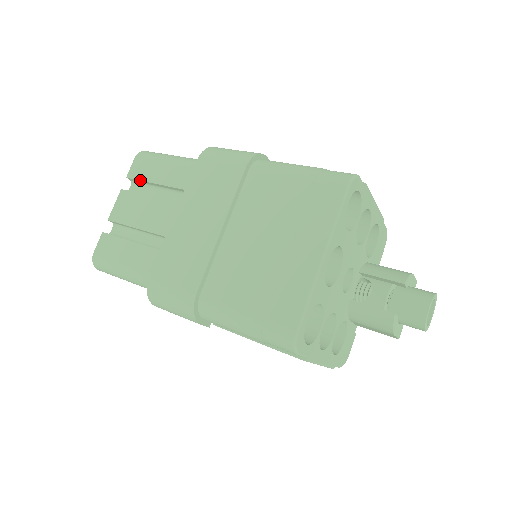
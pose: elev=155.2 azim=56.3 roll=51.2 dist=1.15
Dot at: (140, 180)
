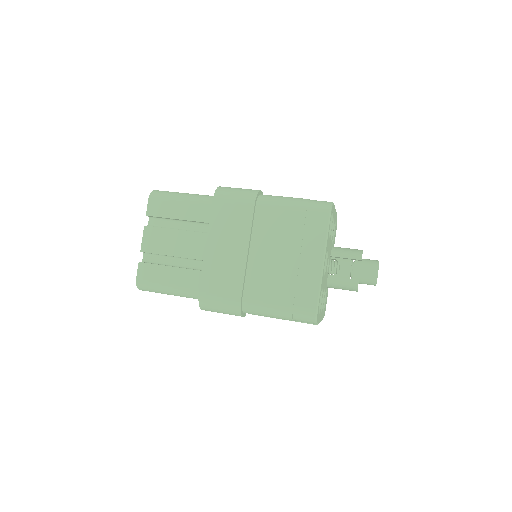
Dot at: (160, 217)
